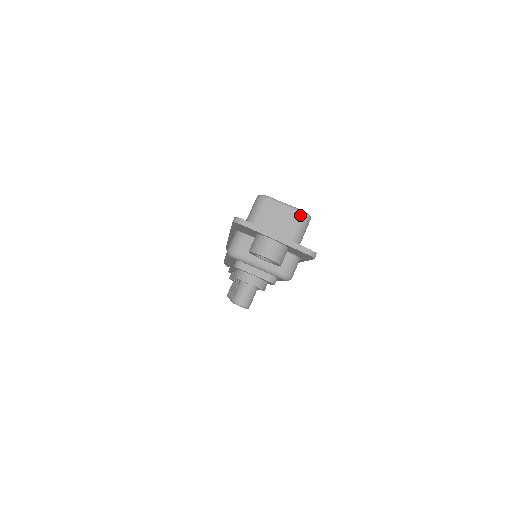
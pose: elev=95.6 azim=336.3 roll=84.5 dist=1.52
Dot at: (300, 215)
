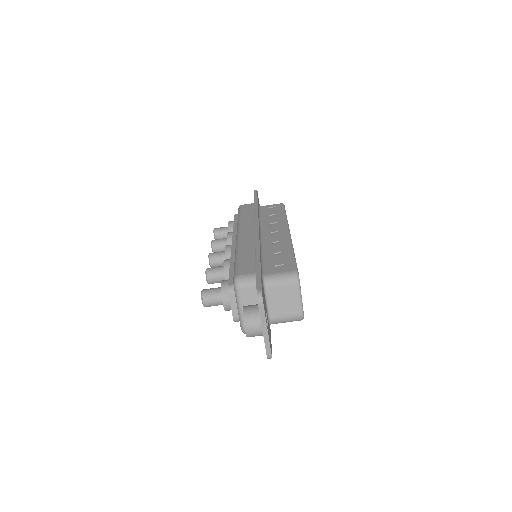
Dot at: (299, 315)
